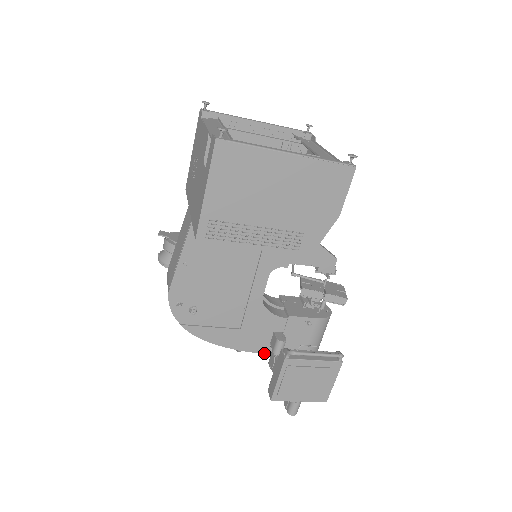
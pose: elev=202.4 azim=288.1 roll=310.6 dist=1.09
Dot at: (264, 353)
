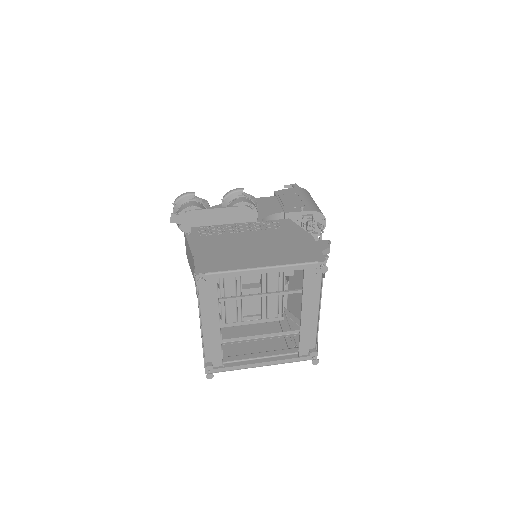
Dot at: occluded
